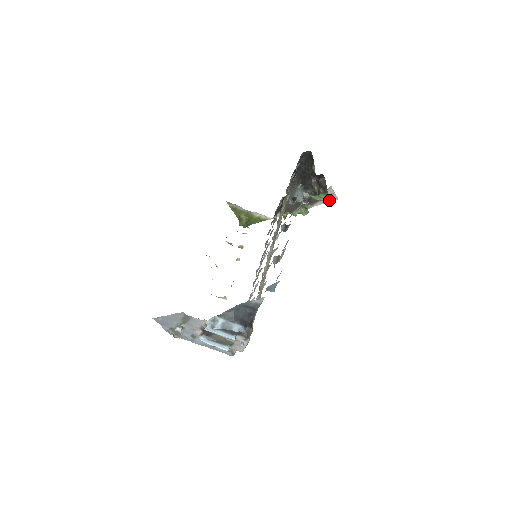
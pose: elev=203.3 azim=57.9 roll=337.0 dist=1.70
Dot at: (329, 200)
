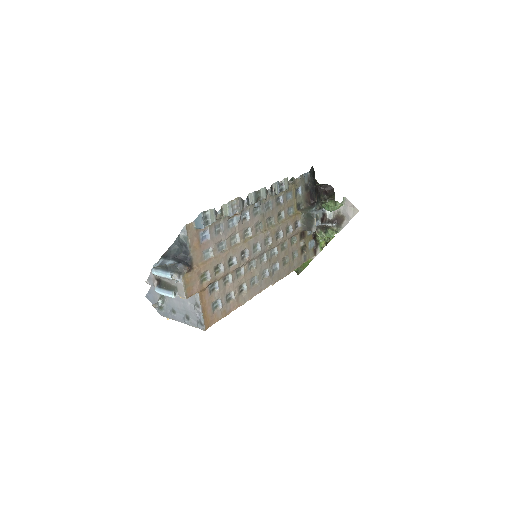
Dot at: (352, 215)
